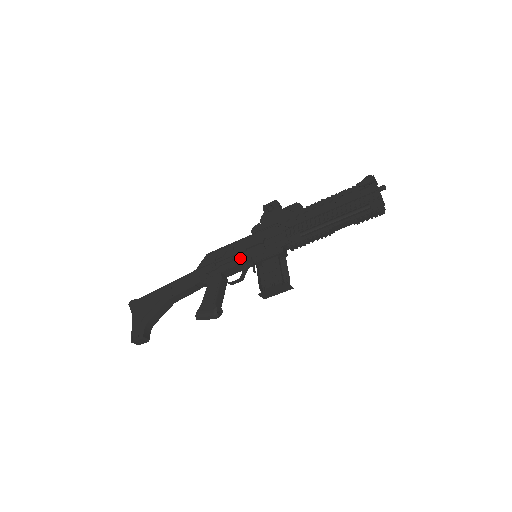
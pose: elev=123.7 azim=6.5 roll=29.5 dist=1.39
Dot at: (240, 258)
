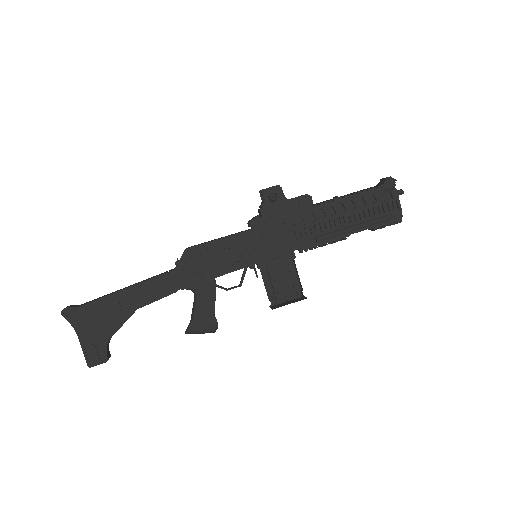
Dot at: (237, 259)
